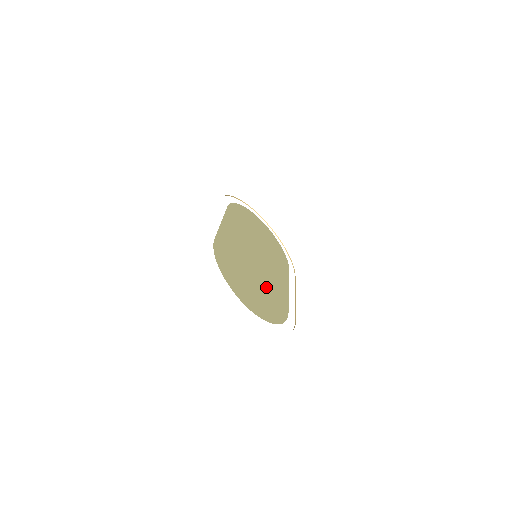
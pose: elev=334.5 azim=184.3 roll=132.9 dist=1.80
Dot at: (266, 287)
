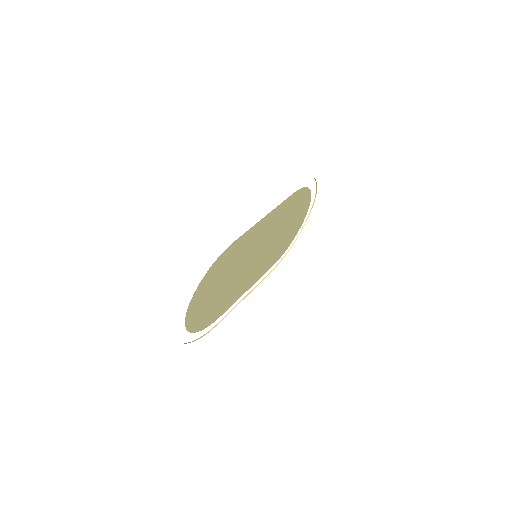
Dot at: (228, 292)
